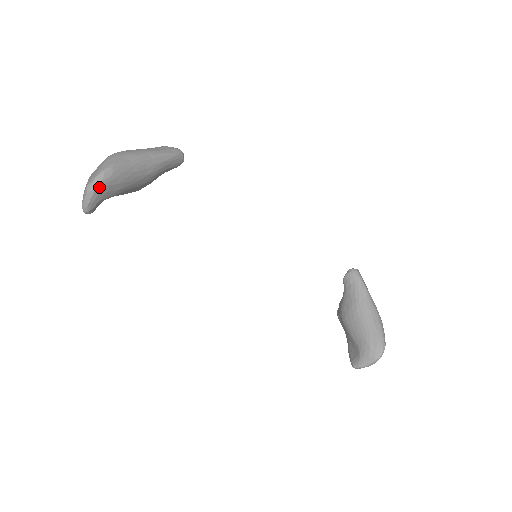
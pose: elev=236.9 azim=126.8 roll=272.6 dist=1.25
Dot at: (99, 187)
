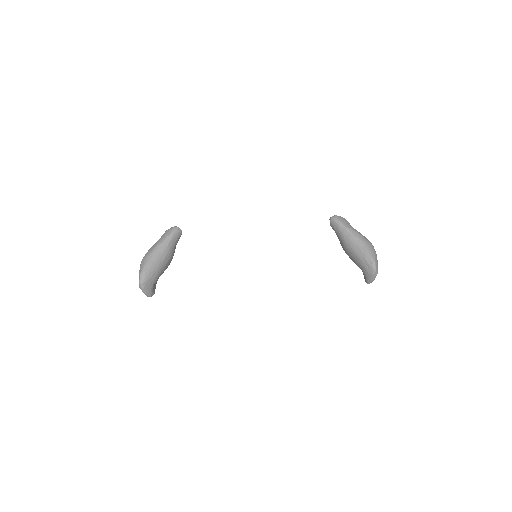
Dot at: (144, 285)
